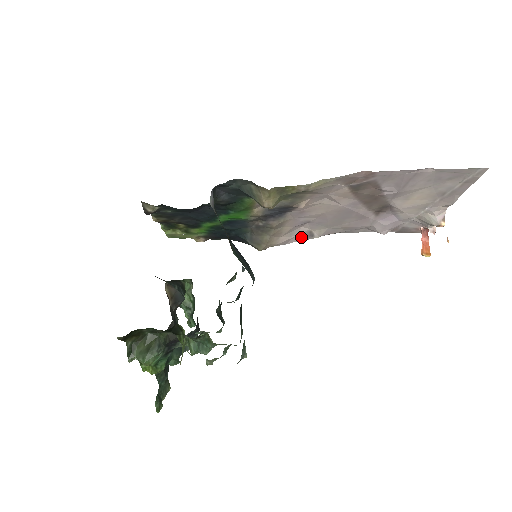
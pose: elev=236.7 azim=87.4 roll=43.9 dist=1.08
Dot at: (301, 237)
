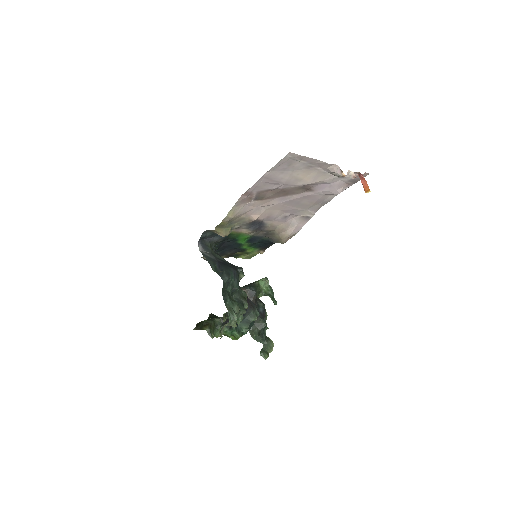
Dot at: (303, 222)
